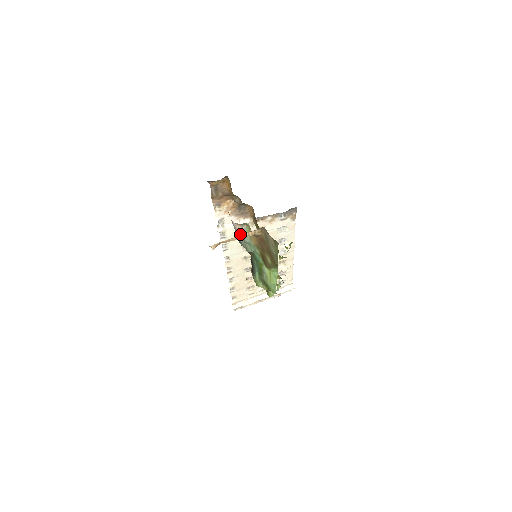
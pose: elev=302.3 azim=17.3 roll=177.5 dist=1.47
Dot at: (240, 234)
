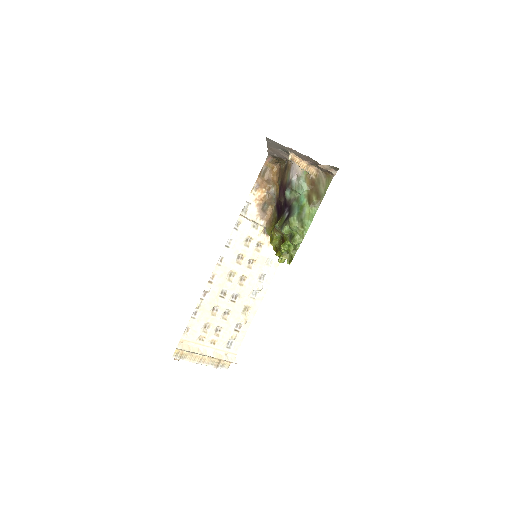
Dot at: (299, 173)
